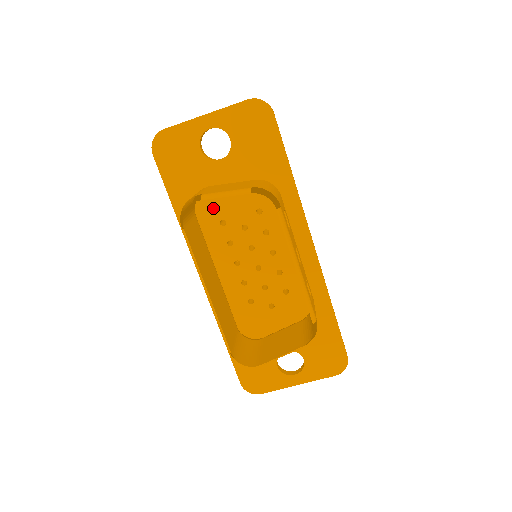
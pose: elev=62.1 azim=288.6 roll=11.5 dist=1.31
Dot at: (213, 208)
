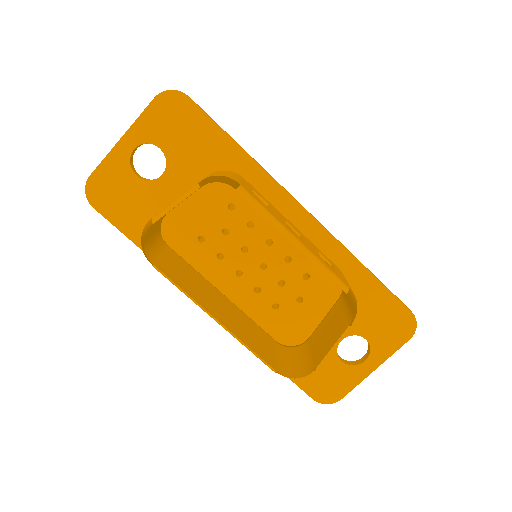
Dot at: (183, 229)
